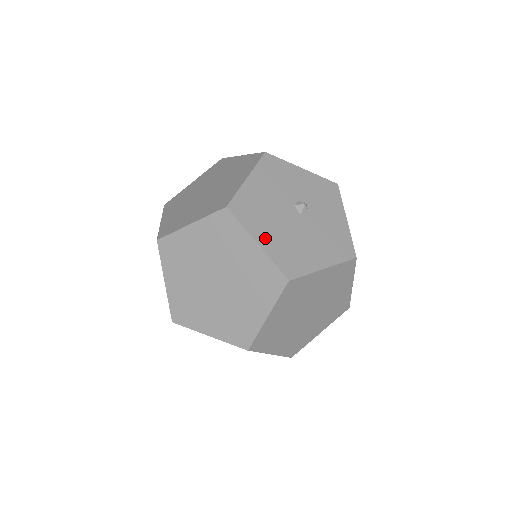
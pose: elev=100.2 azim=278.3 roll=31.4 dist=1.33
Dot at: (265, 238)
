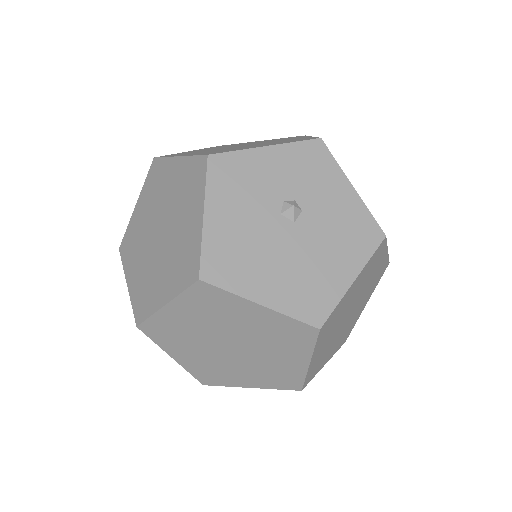
Dot at: (266, 290)
